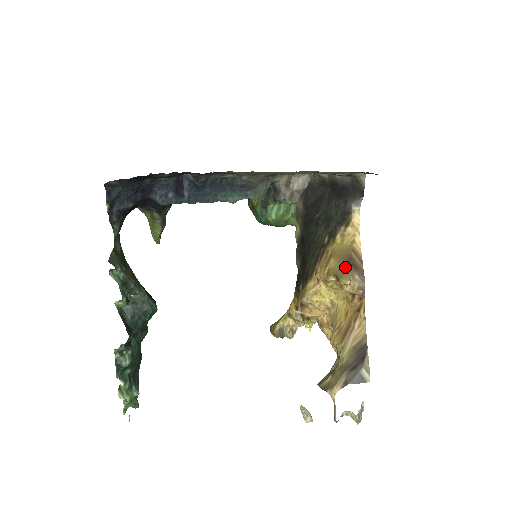
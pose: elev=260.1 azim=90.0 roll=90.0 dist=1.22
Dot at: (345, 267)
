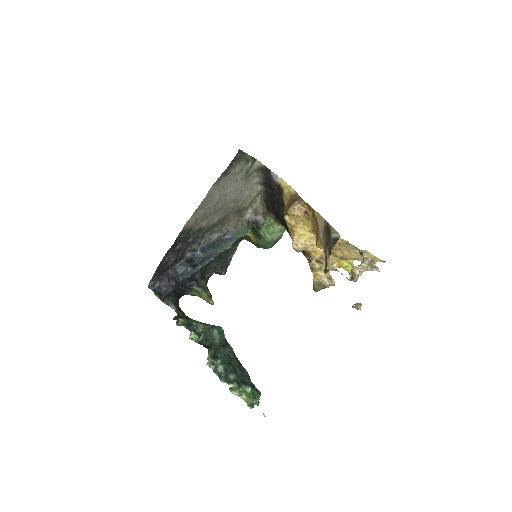
Dot at: (289, 206)
